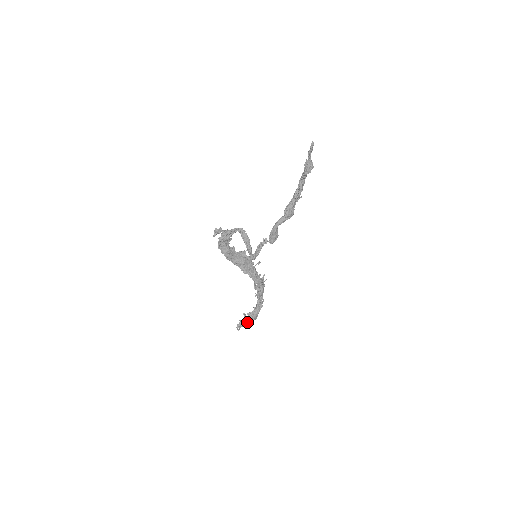
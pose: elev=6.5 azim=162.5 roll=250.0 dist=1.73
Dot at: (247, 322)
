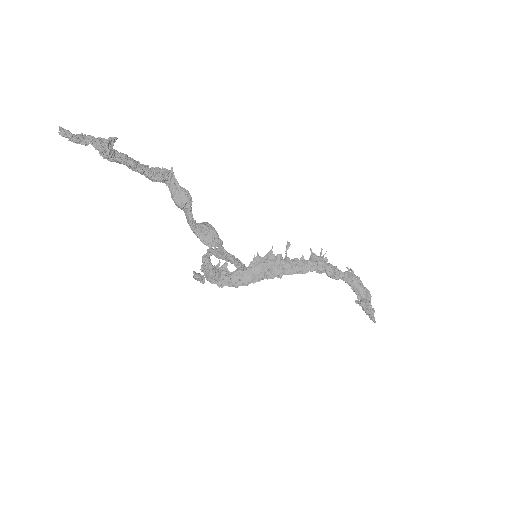
Dot at: (366, 308)
